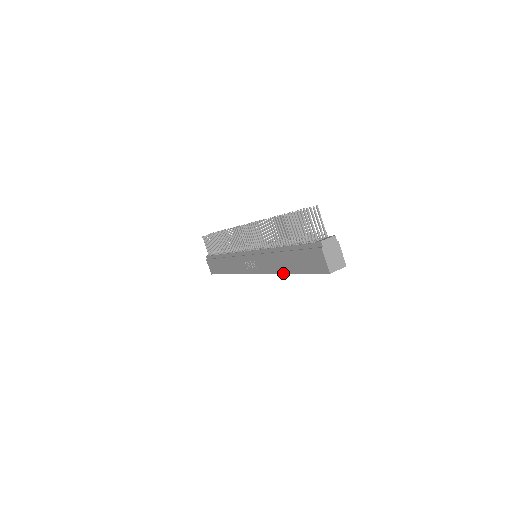
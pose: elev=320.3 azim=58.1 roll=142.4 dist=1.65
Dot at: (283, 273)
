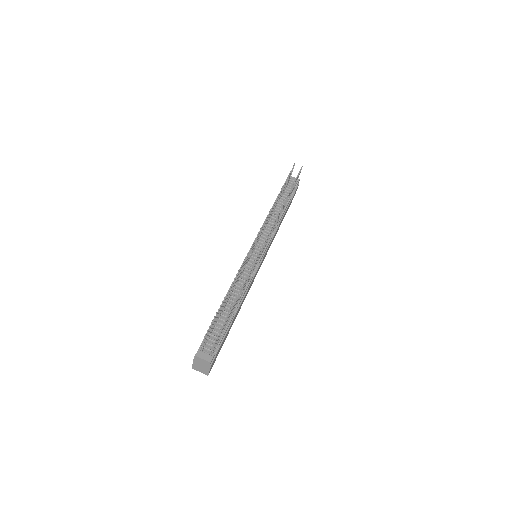
Dot at: occluded
